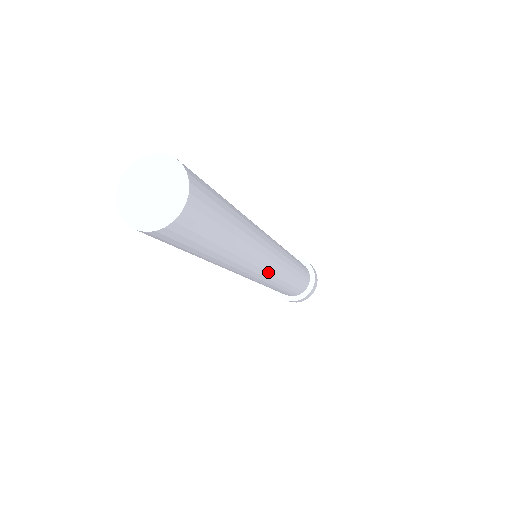
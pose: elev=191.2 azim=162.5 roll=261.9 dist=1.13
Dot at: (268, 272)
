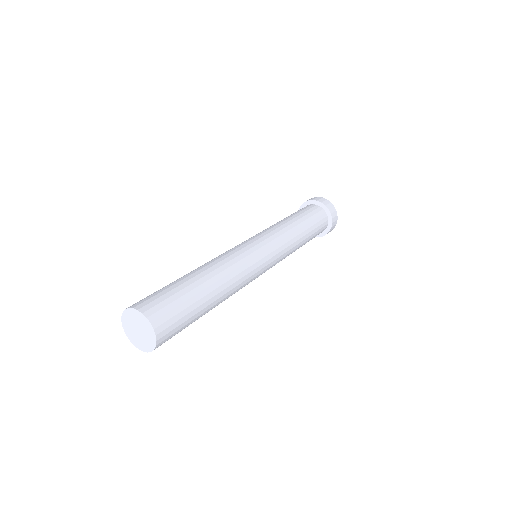
Dot at: (265, 271)
